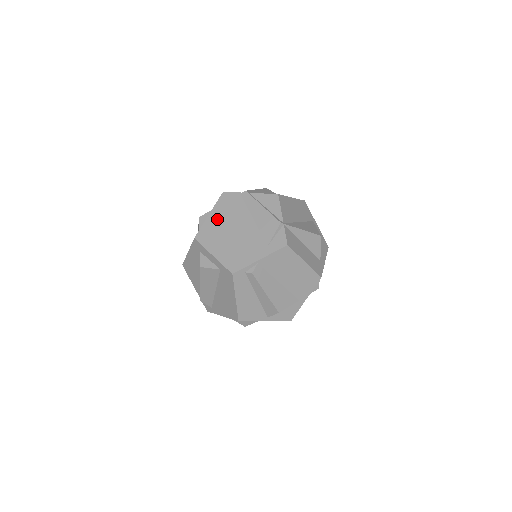
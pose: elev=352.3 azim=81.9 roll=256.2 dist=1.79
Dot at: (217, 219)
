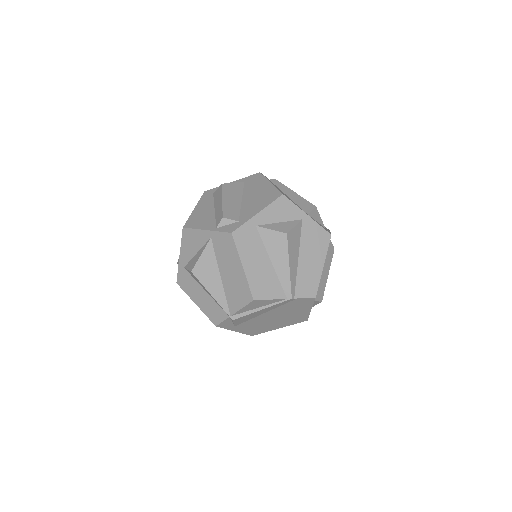
Dot at: occluded
